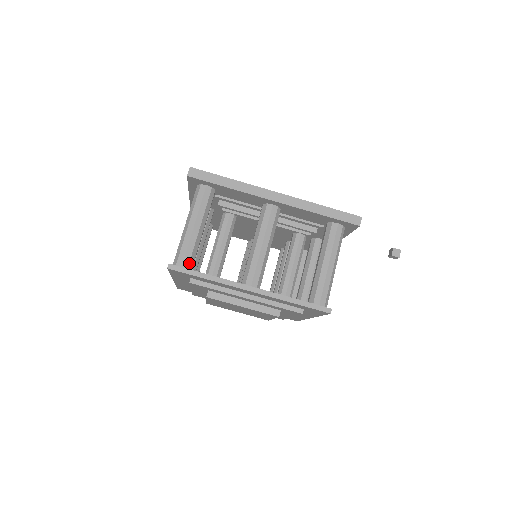
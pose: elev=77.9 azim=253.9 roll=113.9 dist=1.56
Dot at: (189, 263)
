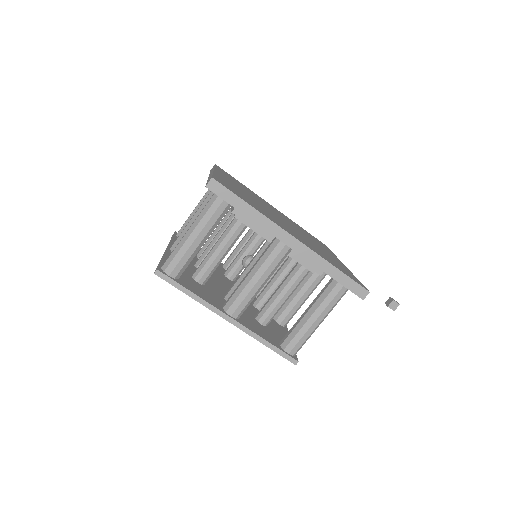
Dot at: (178, 273)
